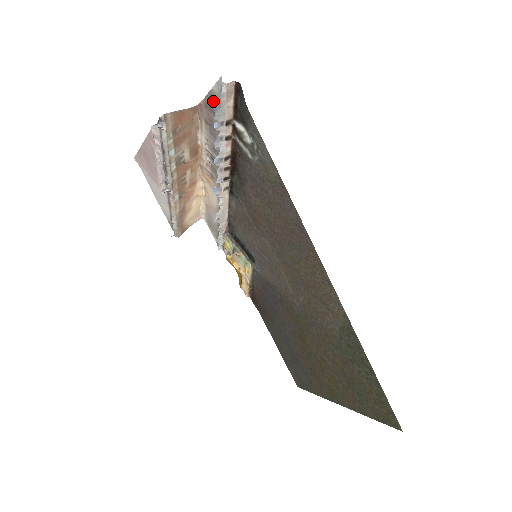
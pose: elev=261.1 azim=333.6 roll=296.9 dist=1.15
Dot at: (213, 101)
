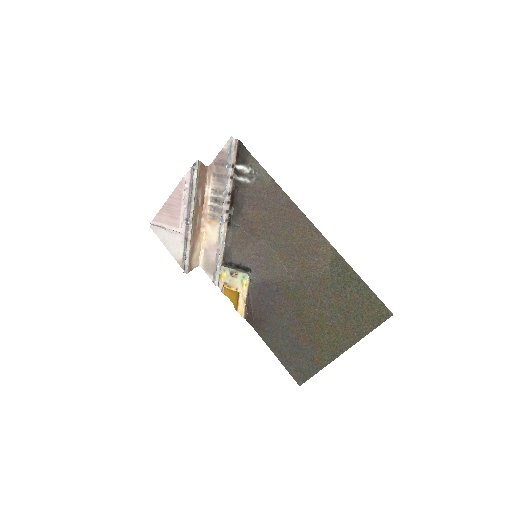
Dot at: (223, 156)
